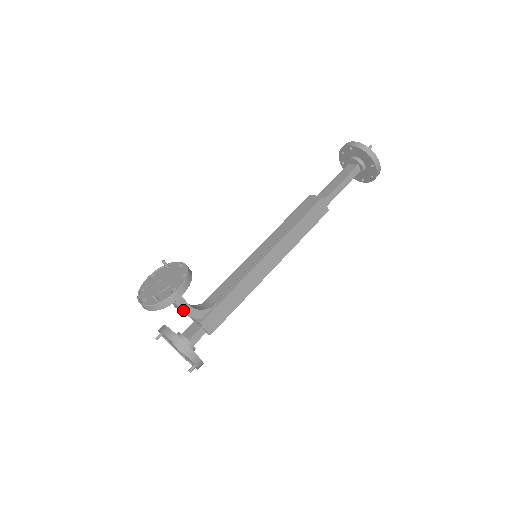
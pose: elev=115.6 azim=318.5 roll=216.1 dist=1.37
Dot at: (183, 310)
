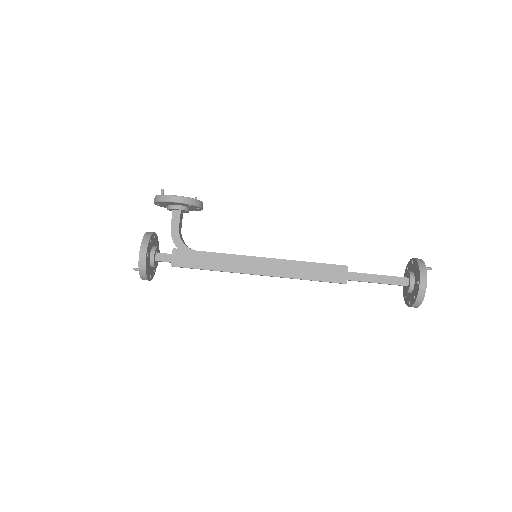
Dot at: (172, 228)
